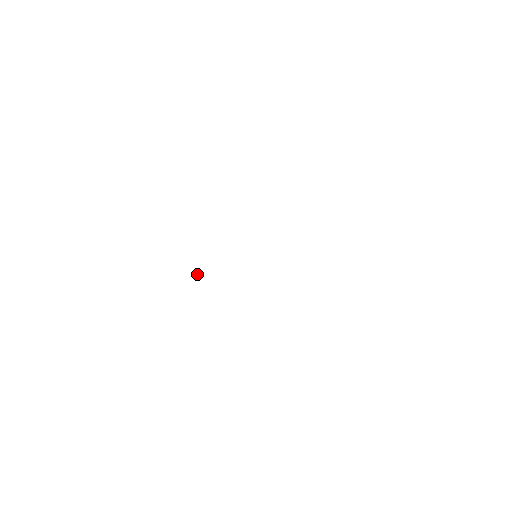
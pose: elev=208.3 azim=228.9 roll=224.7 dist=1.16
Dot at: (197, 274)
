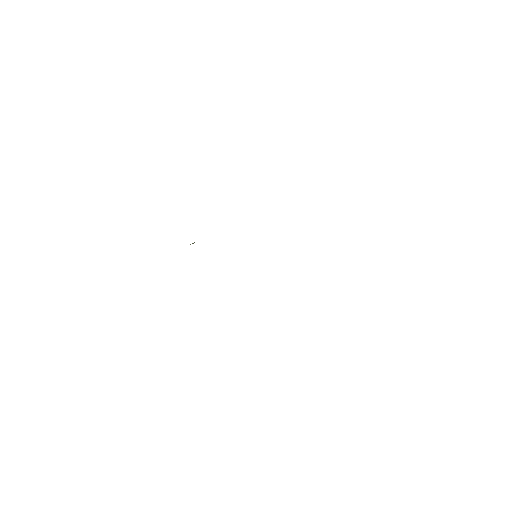
Dot at: occluded
